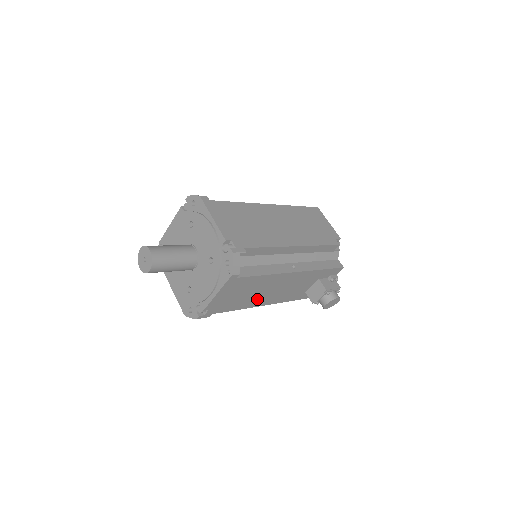
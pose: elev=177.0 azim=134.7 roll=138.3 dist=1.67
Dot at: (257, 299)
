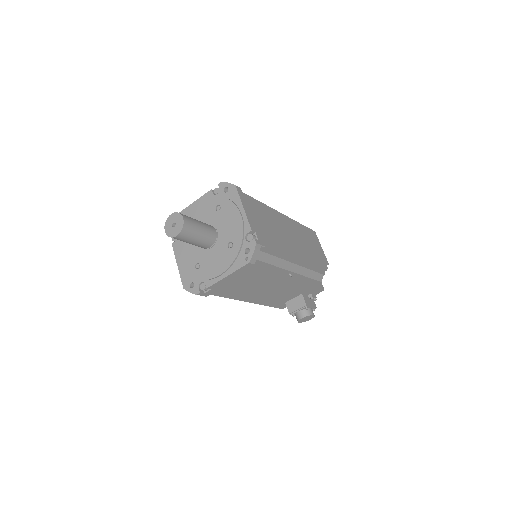
Dot at: (249, 294)
